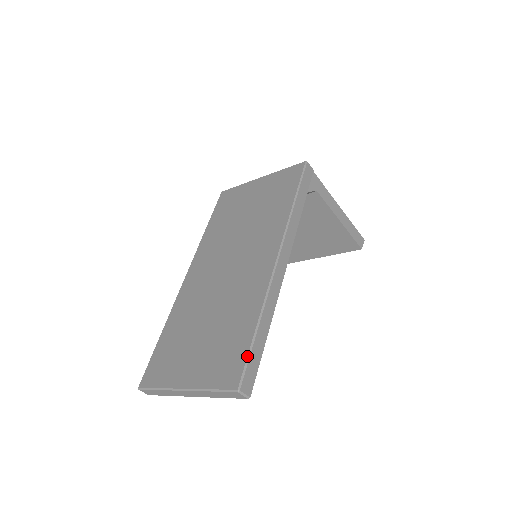
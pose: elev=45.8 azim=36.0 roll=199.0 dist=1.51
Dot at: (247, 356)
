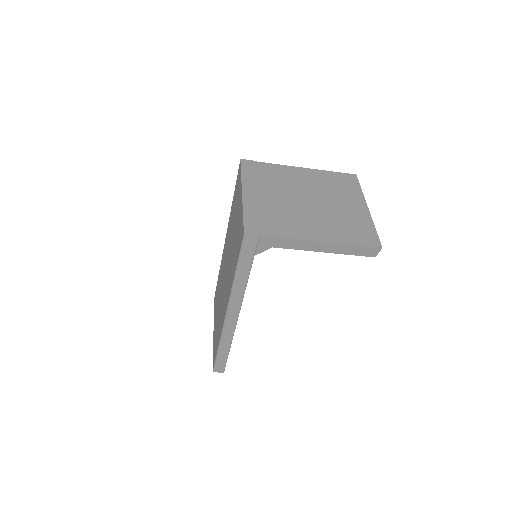
Dot at: (215, 360)
